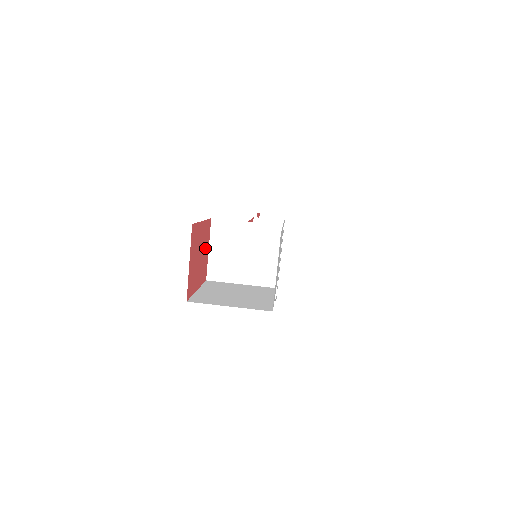
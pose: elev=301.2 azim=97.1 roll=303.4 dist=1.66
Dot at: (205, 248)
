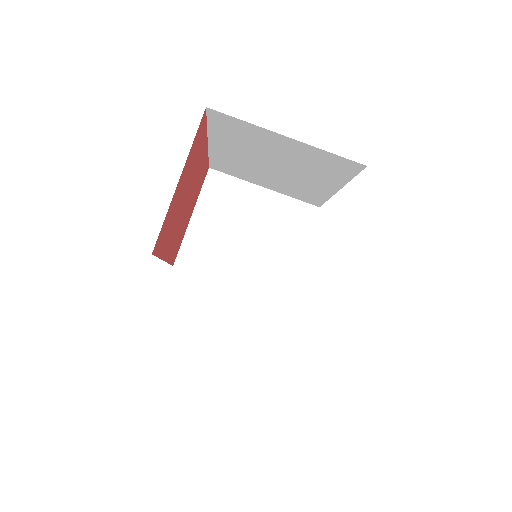
Dot at: (191, 204)
